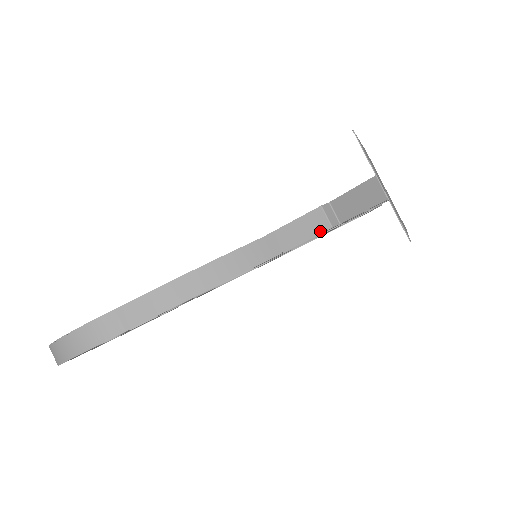
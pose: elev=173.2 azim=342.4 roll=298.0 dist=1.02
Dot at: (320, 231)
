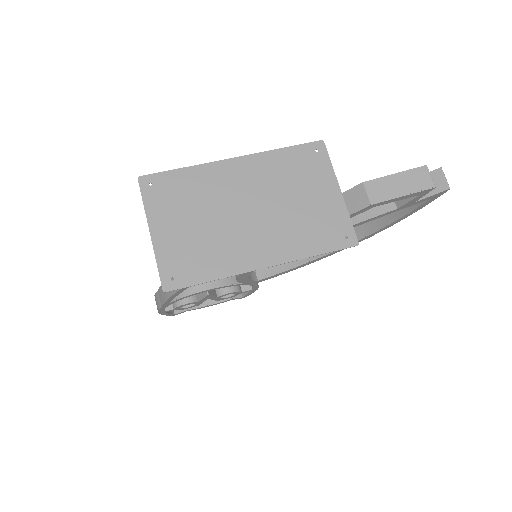
Dot at: occluded
